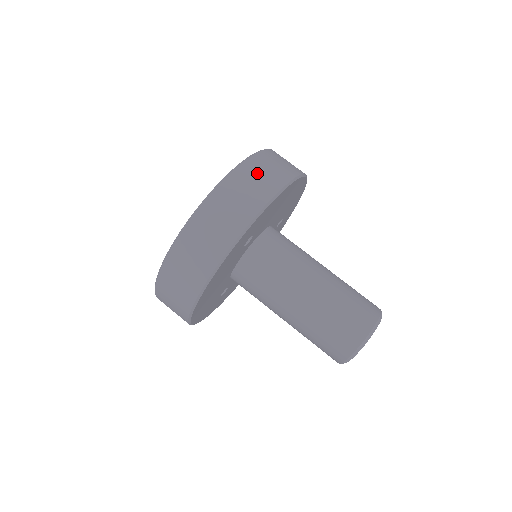
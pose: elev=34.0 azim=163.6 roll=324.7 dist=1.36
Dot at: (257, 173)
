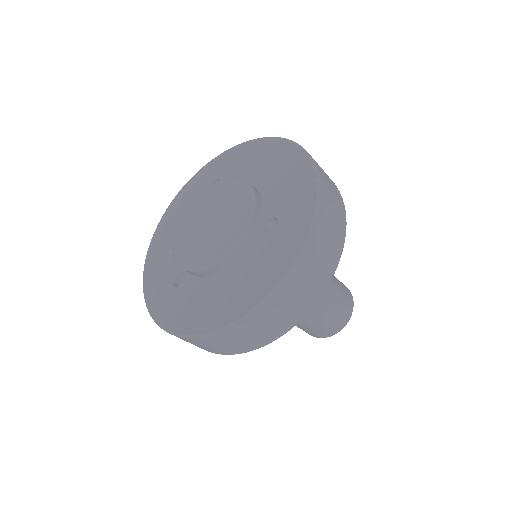
Dot at: (327, 181)
